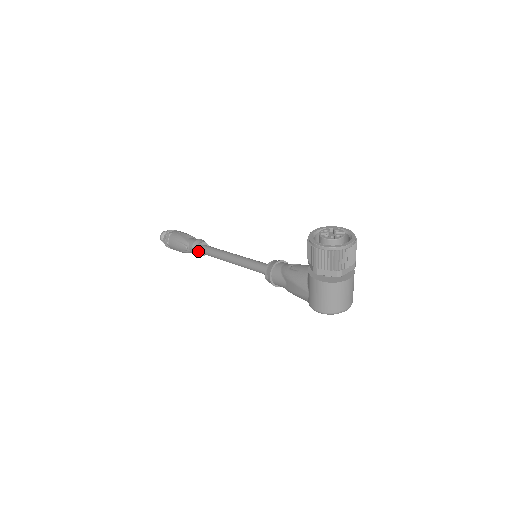
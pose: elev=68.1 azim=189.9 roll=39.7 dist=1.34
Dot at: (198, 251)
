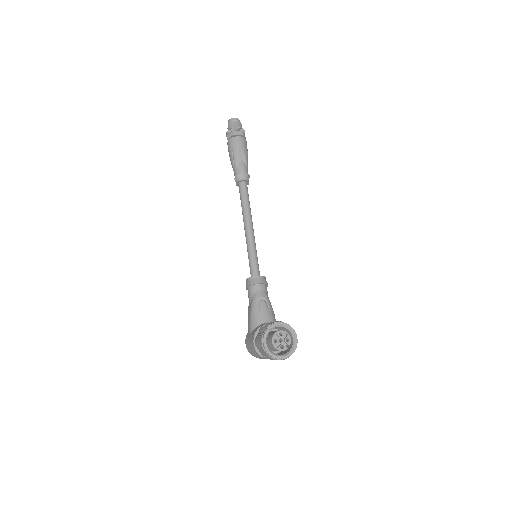
Dot at: (237, 183)
